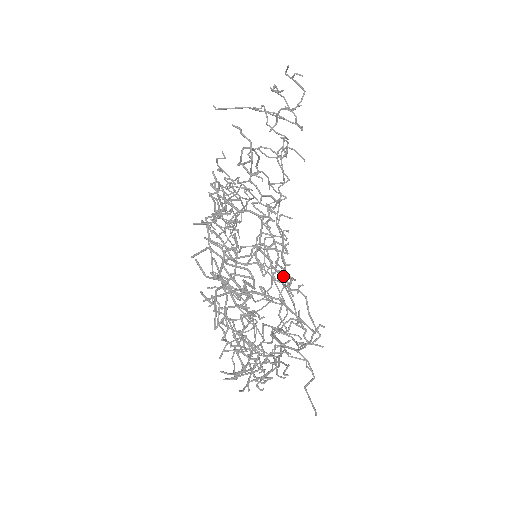
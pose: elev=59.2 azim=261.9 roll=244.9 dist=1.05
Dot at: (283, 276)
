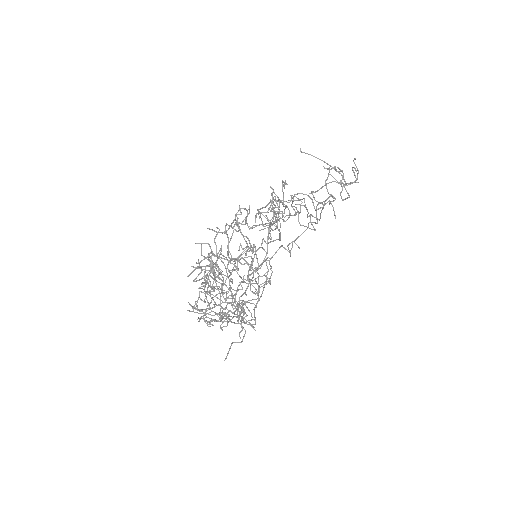
Dot at: (251, 280)
